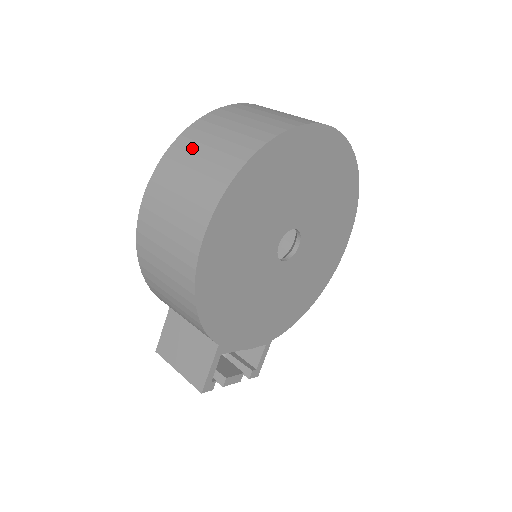
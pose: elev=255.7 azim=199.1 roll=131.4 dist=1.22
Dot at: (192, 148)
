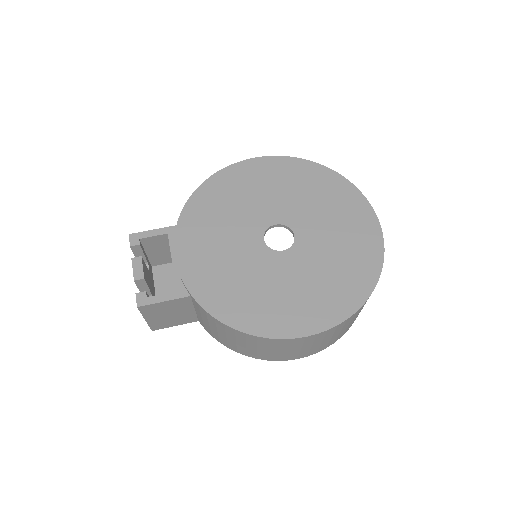
Dot at: occluded
